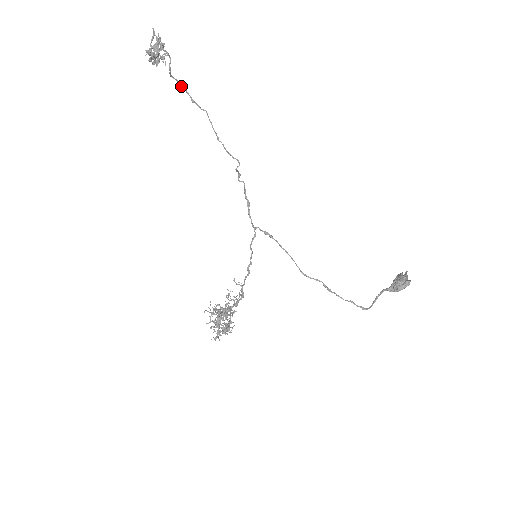
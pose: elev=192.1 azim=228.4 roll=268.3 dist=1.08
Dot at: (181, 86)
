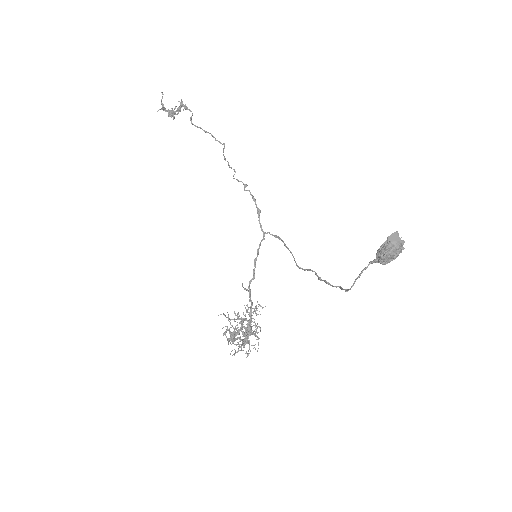
Dot at: (204, 131)
